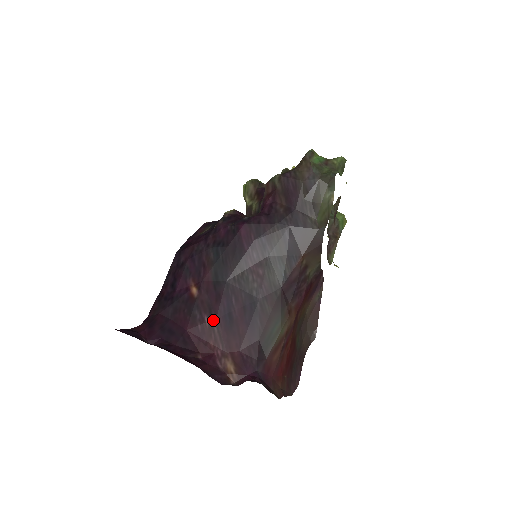
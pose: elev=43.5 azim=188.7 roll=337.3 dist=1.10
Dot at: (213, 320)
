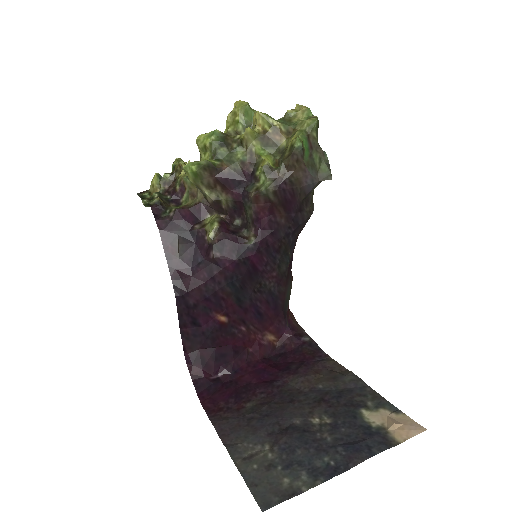
Dot at: (248, 325)
